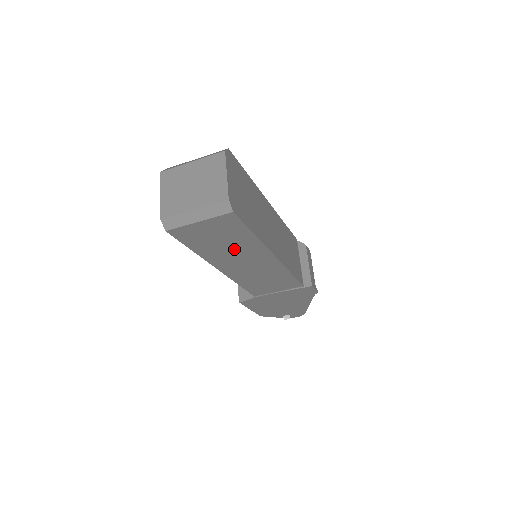
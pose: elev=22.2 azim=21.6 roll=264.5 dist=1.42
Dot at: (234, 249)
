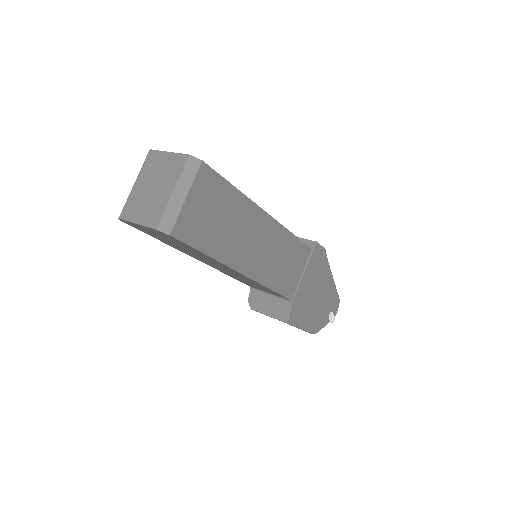
Dot at: (234, 226)
